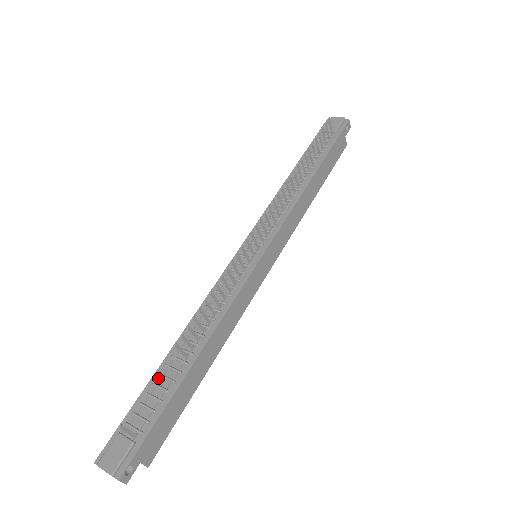
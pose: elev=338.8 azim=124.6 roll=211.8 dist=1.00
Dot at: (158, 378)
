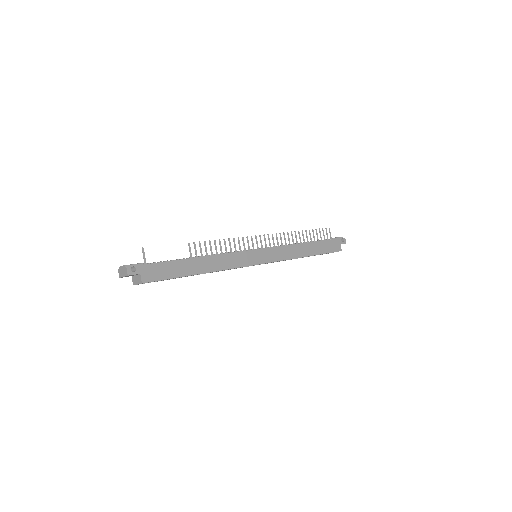
Dot at: occluded
